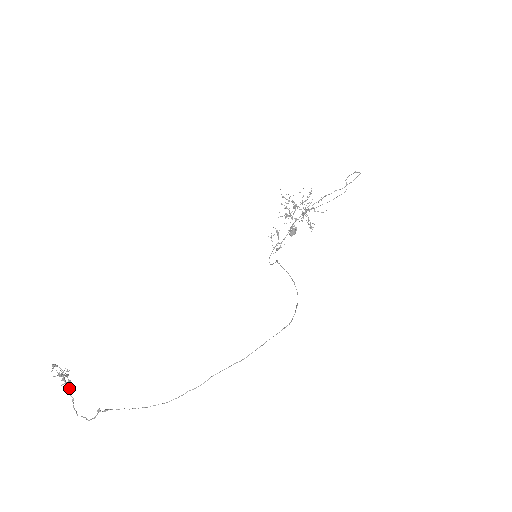
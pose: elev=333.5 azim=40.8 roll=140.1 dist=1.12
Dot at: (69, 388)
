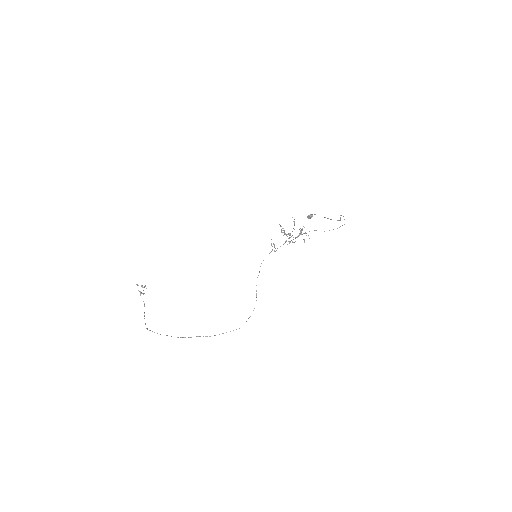
Dot at: occluded
